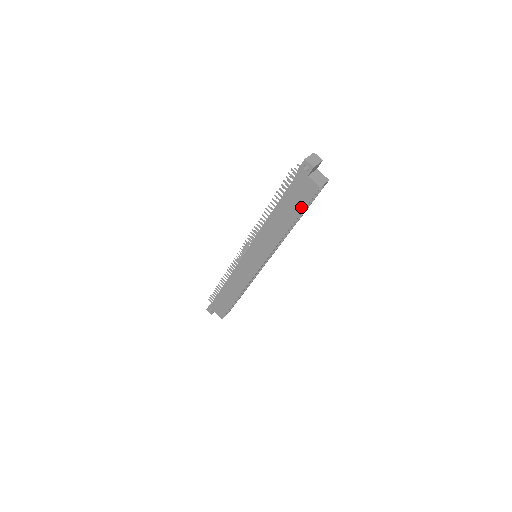
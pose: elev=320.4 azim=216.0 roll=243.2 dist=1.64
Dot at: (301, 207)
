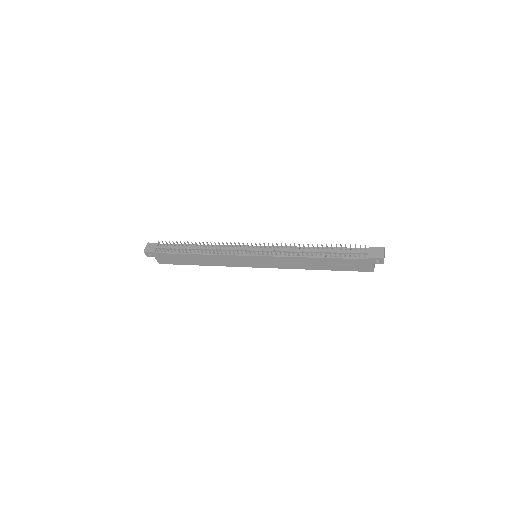
Dot at: (345, 269)
